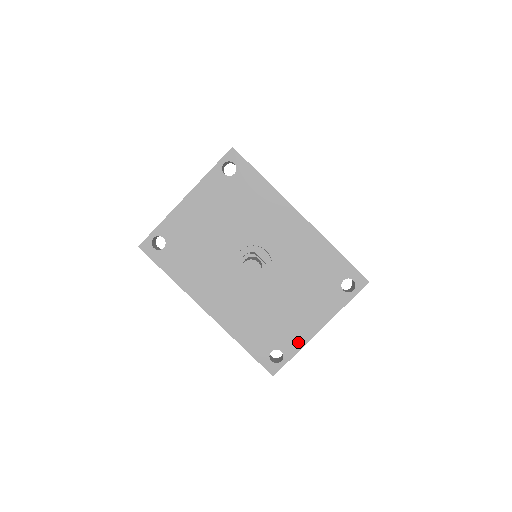
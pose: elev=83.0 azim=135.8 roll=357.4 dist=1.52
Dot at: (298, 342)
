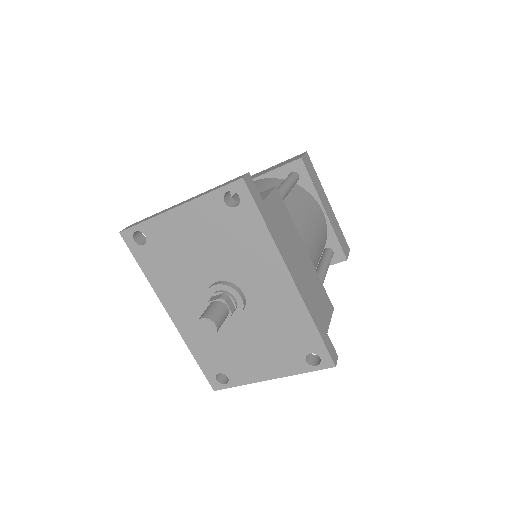
Dot at: (246, 378)
